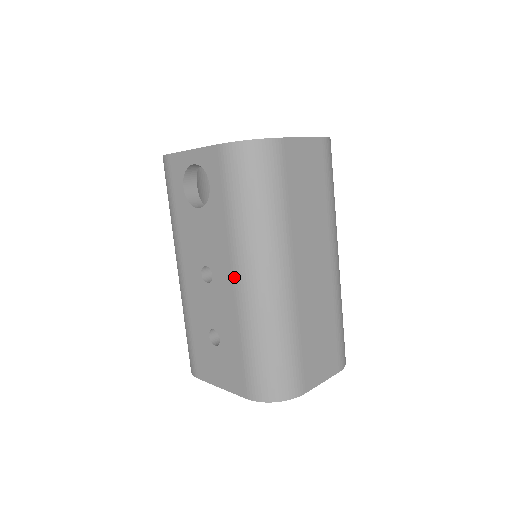
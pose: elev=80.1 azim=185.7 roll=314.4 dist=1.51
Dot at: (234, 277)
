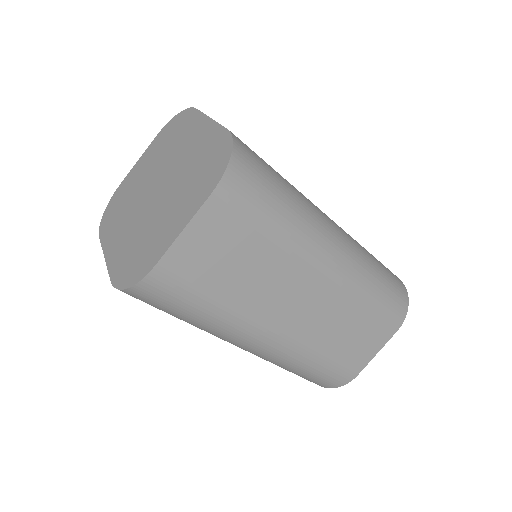
Dot at: occluded
